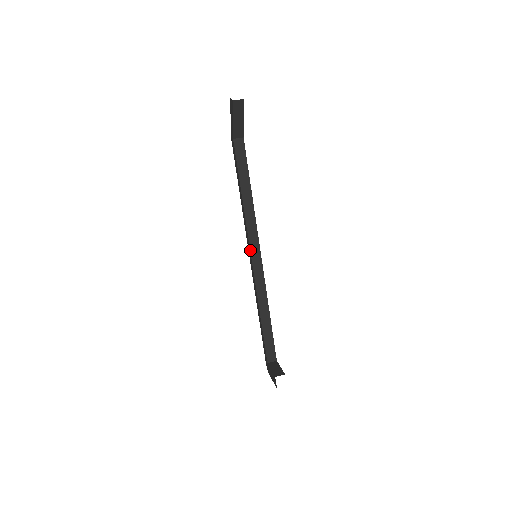
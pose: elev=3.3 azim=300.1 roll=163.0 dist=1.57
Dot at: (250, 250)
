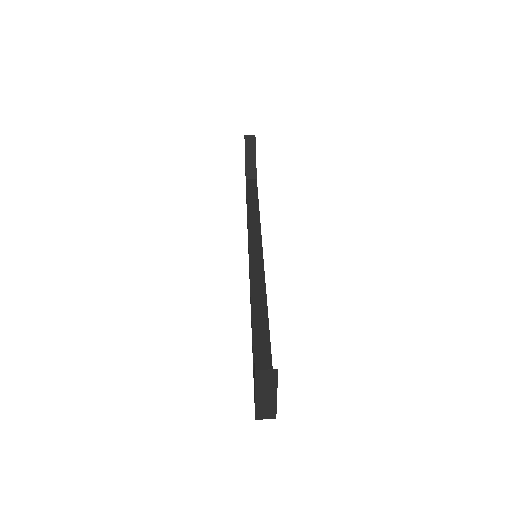
Dot at: (248, 249)
